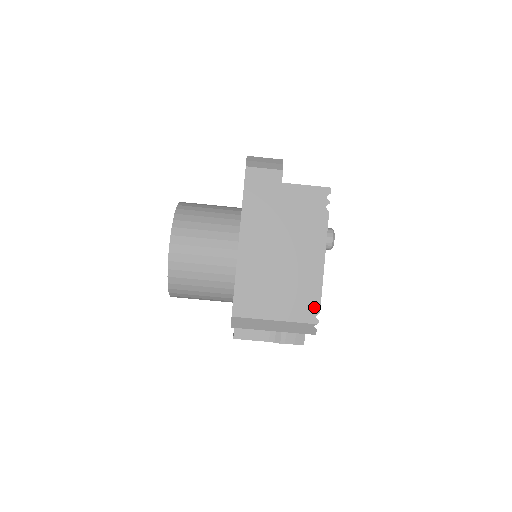
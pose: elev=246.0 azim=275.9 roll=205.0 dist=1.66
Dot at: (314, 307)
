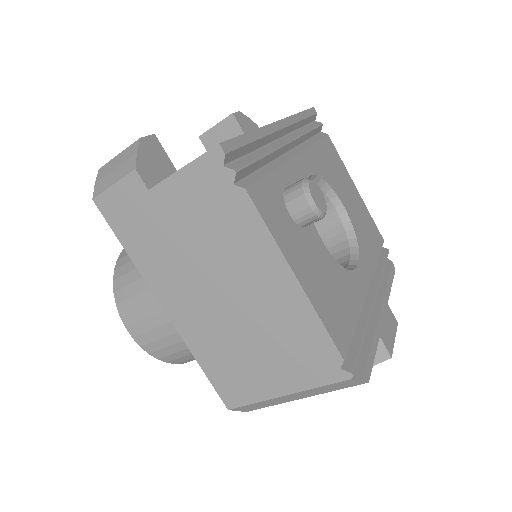
Dot at: (328, 355)
